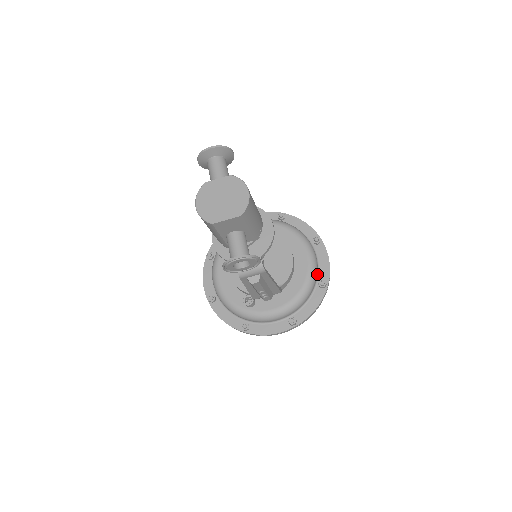
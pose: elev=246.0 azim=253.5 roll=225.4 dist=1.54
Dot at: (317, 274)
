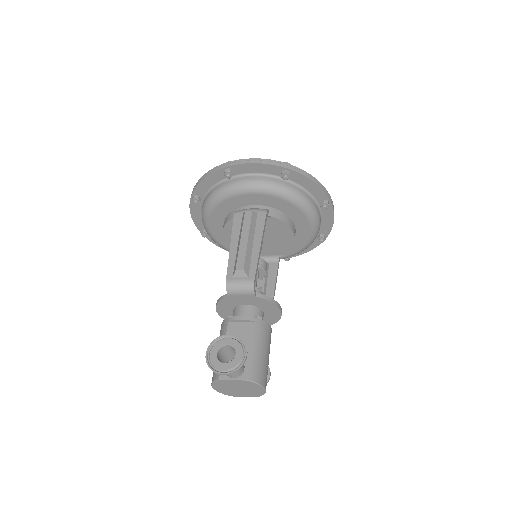
Dot at: occluded
